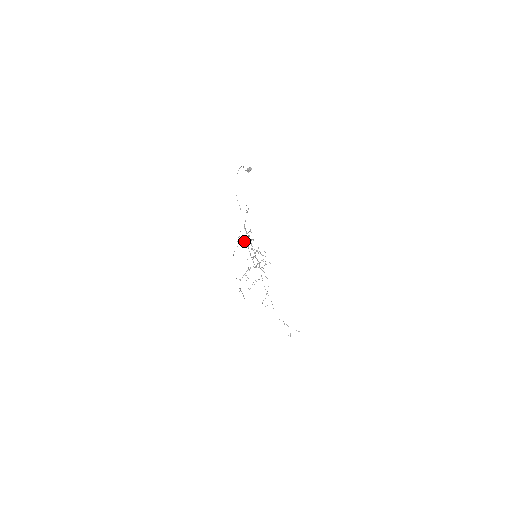
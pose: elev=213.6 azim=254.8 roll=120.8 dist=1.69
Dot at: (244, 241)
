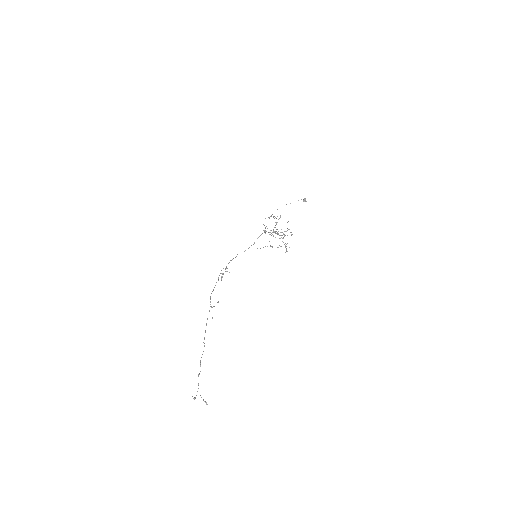
Dot at: occluded
